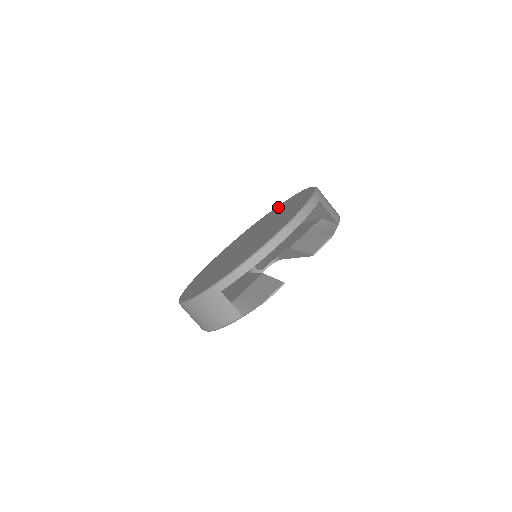
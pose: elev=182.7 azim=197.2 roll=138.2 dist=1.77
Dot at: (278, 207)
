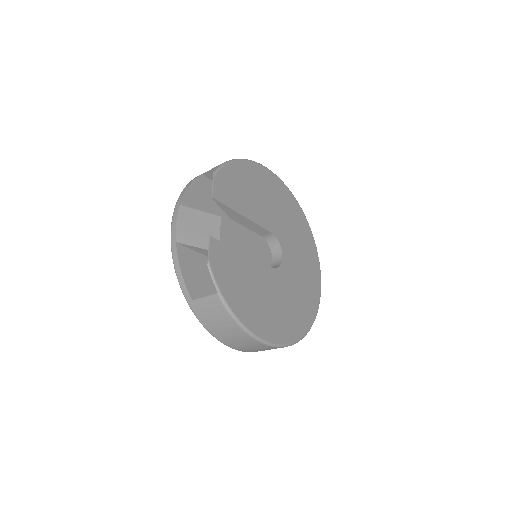
Dot at: occluded
